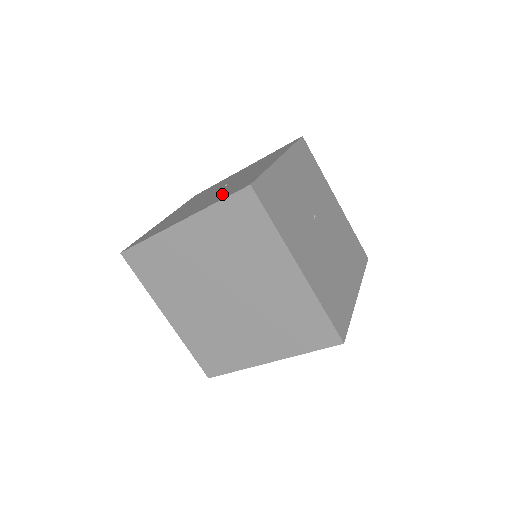
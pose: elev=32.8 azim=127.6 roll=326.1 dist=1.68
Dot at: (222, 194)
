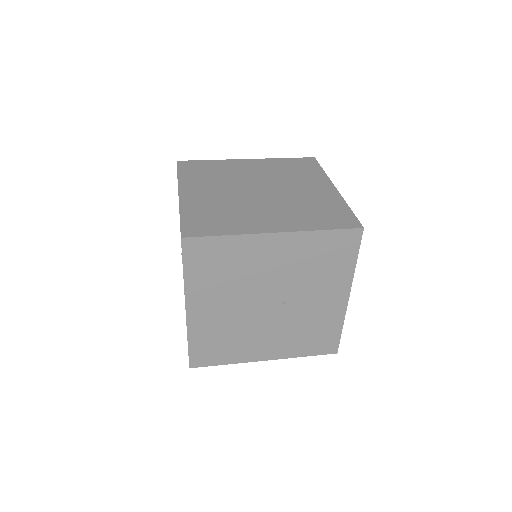
Dot at: (301, 339)
